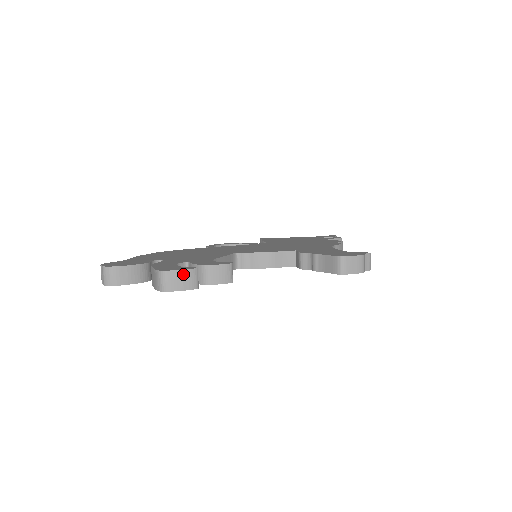
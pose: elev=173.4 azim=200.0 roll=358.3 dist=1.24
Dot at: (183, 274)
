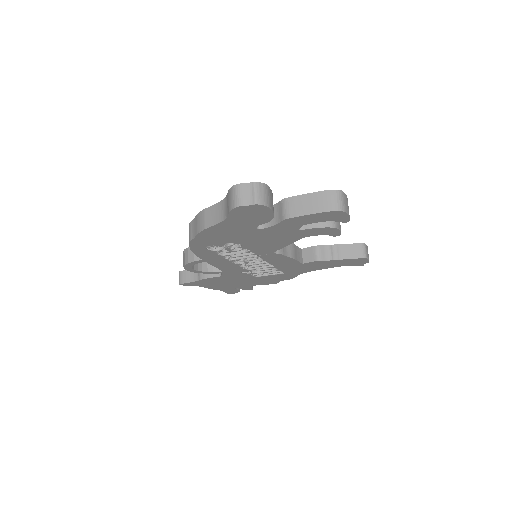
Dot at: (347, 201)
